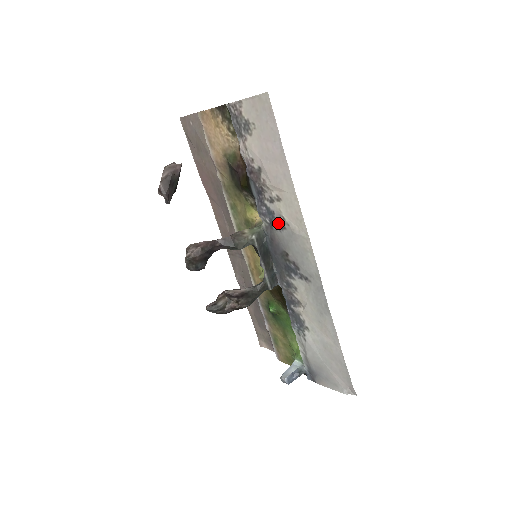
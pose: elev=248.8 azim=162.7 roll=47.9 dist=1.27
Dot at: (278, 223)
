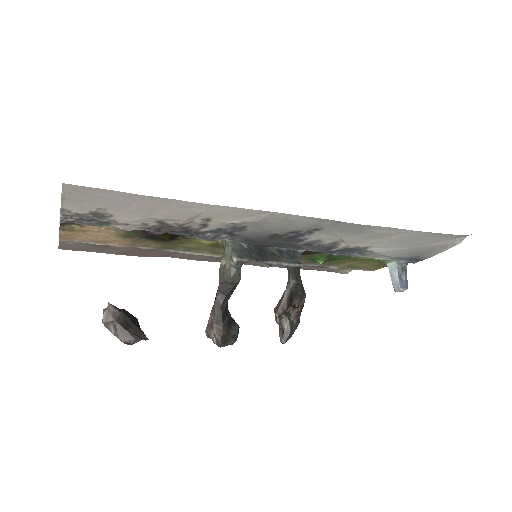
Dot at: (234, 229)
